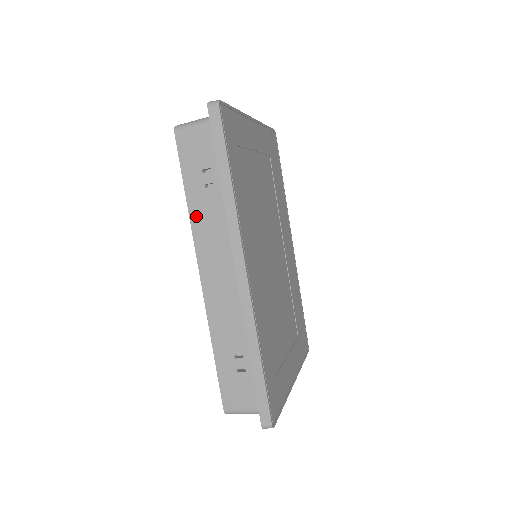
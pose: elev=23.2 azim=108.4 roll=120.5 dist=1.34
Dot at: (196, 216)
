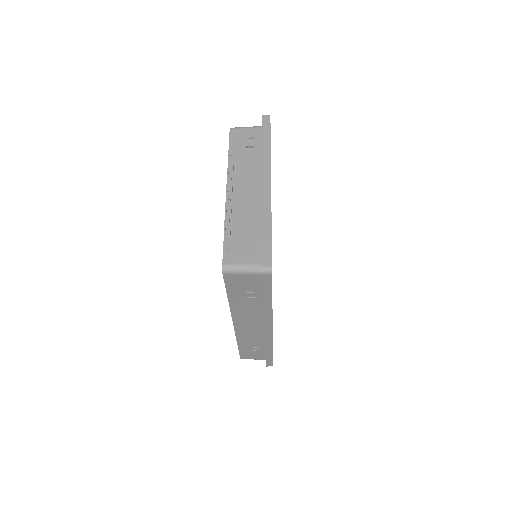
Dot at: (236, 307)
